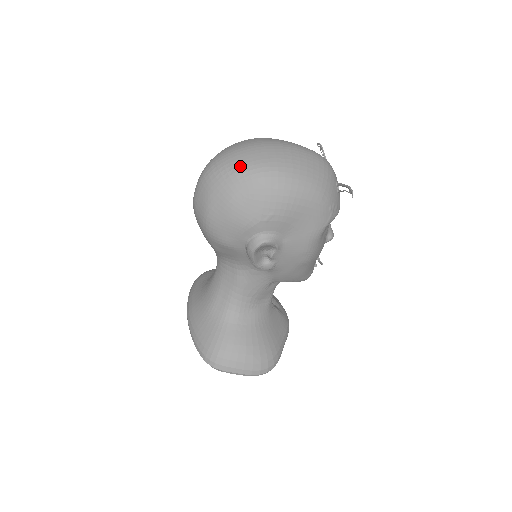
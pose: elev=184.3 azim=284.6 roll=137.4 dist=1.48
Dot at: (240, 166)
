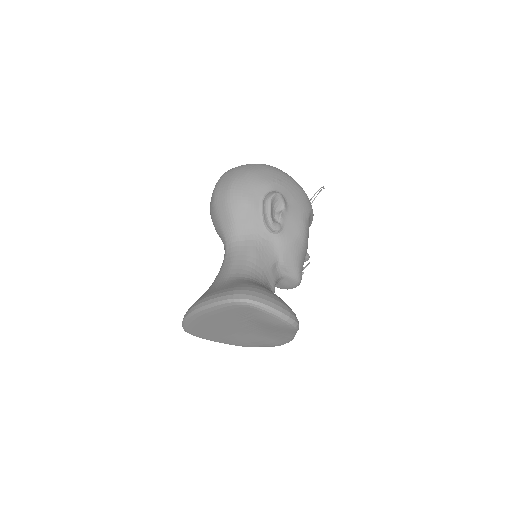
Dot at: occluded
